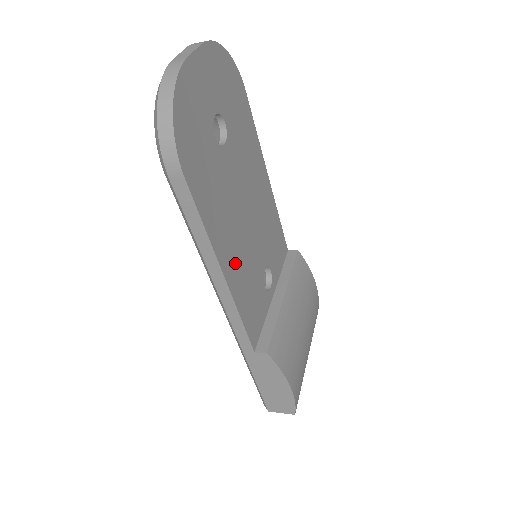
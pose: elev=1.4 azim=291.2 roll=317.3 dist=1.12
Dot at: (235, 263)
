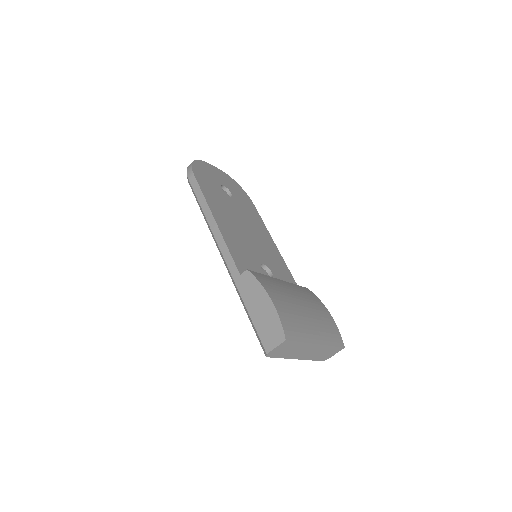
Dot at: (227, 227)
